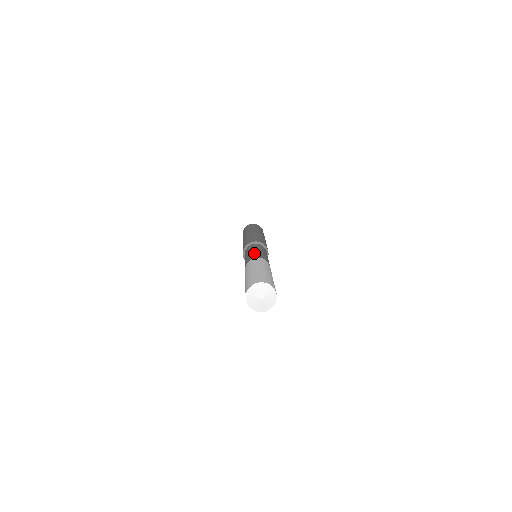
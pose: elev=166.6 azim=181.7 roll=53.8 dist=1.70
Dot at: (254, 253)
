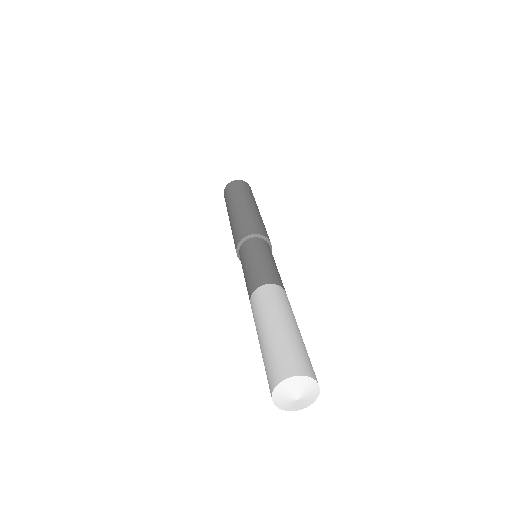
Dot at: (262, 268)
